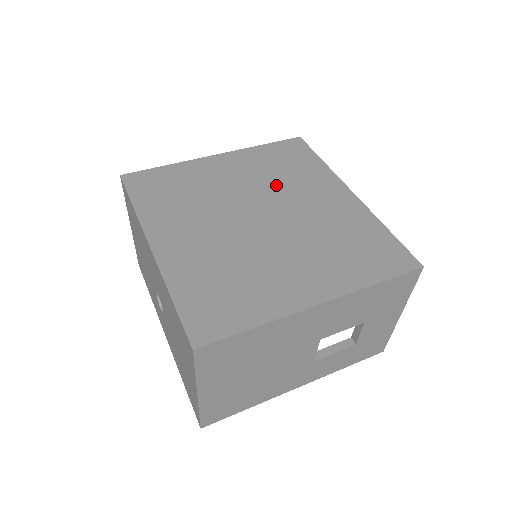
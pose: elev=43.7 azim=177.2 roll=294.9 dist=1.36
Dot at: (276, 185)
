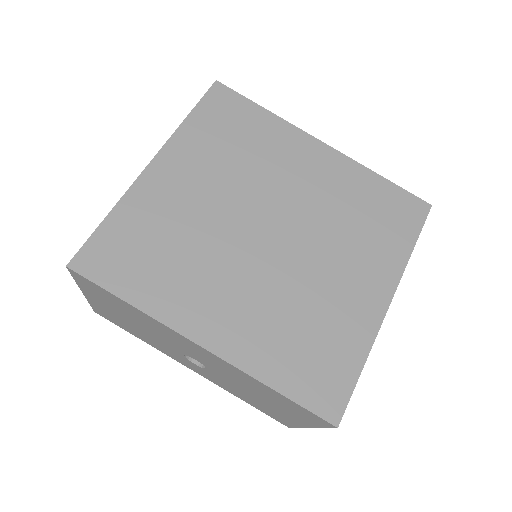
Dot at: (250, 175)
